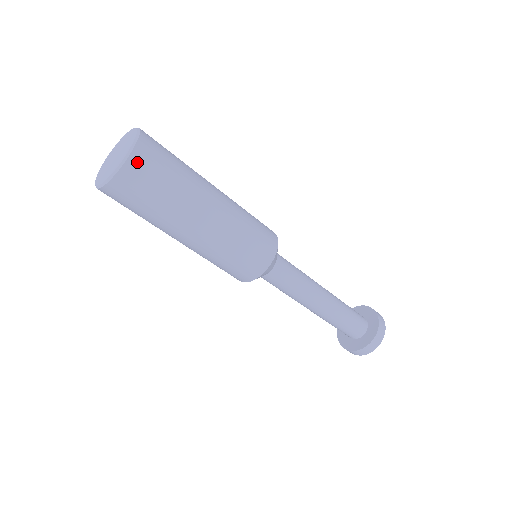
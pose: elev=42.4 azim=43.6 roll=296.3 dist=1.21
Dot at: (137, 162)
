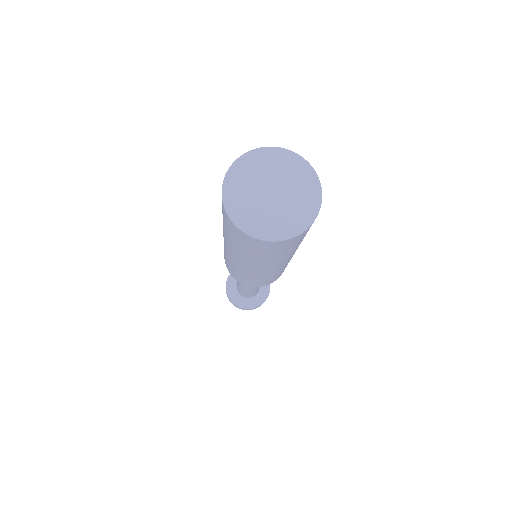
Dot at: (295, 239)
